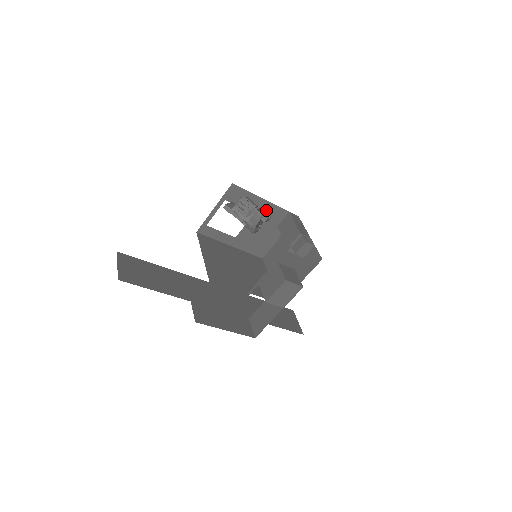
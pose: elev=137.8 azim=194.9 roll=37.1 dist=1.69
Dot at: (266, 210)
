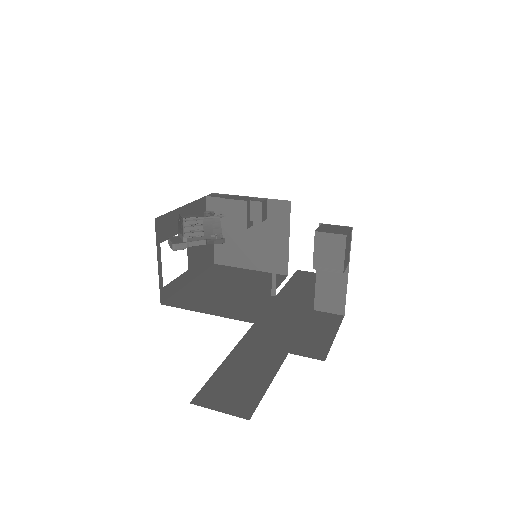
Dot at: occluded
